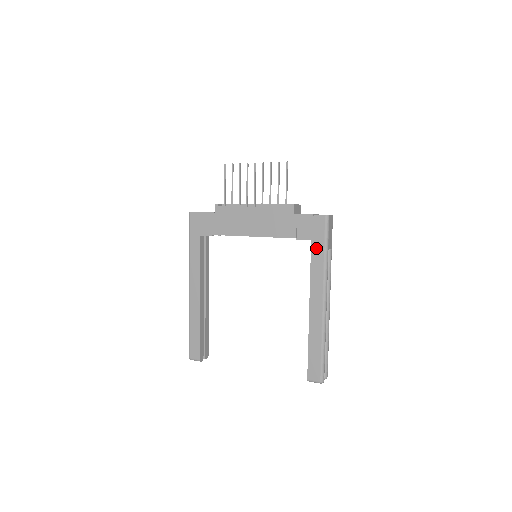
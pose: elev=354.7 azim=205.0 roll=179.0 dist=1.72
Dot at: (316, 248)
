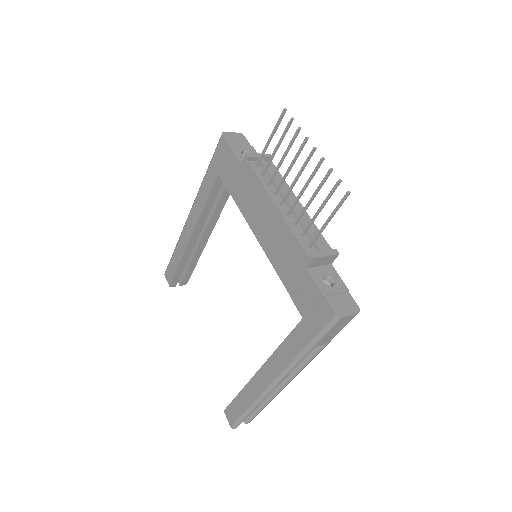
Dot at: (301, 332)
